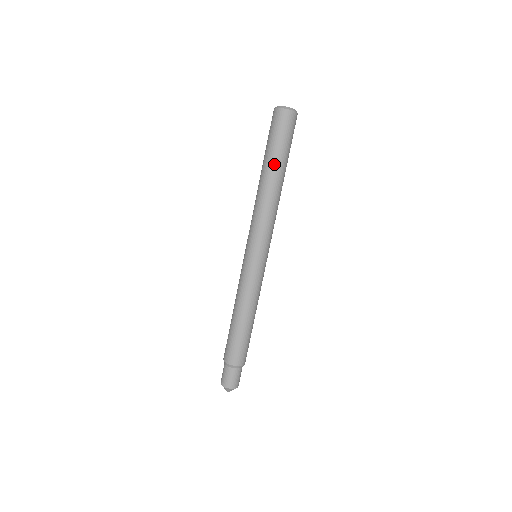
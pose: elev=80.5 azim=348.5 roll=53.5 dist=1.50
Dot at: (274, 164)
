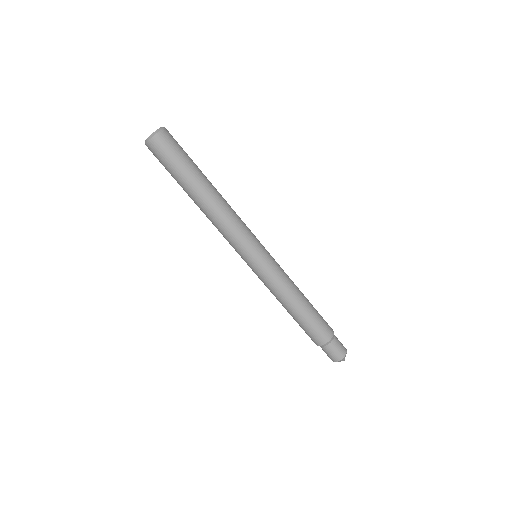
Dot at: (187, 187)
